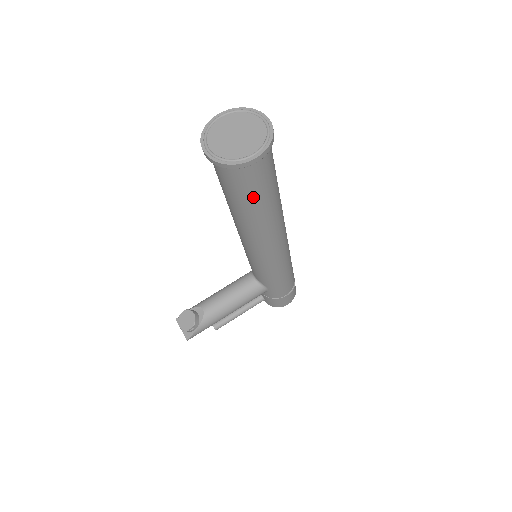
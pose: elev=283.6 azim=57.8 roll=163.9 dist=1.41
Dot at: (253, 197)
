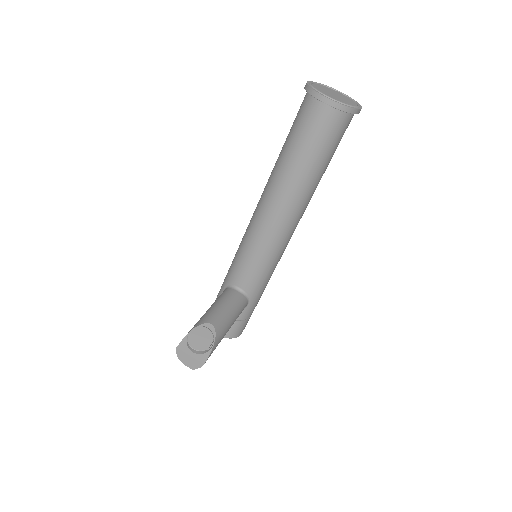
Dot at: (330, 155)
